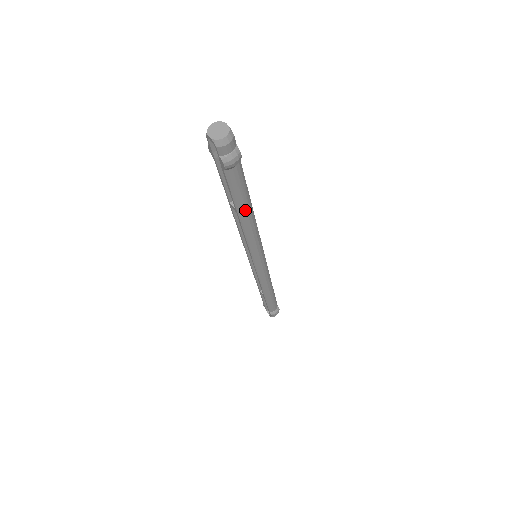
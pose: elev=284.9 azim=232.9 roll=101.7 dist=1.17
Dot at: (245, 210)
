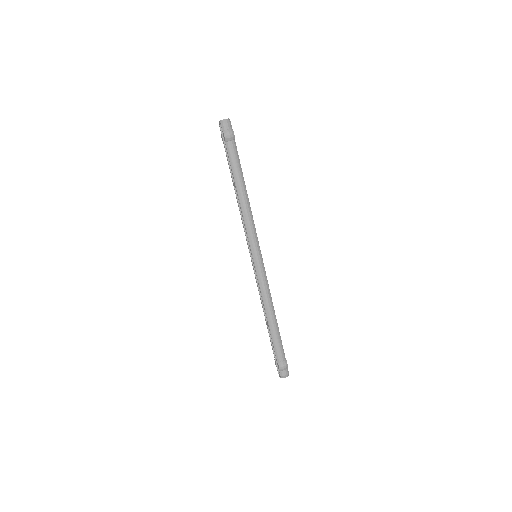
Dot at: (240, 183)
